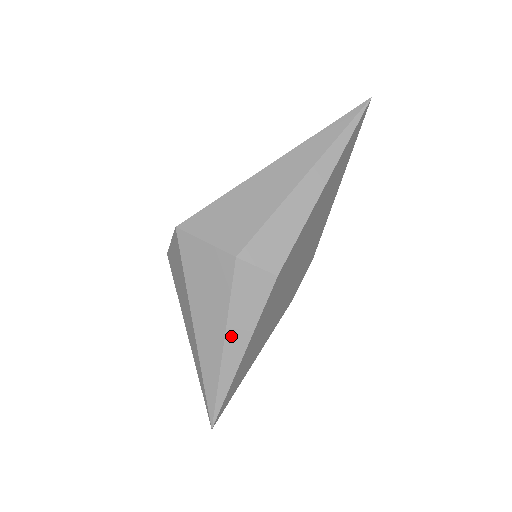
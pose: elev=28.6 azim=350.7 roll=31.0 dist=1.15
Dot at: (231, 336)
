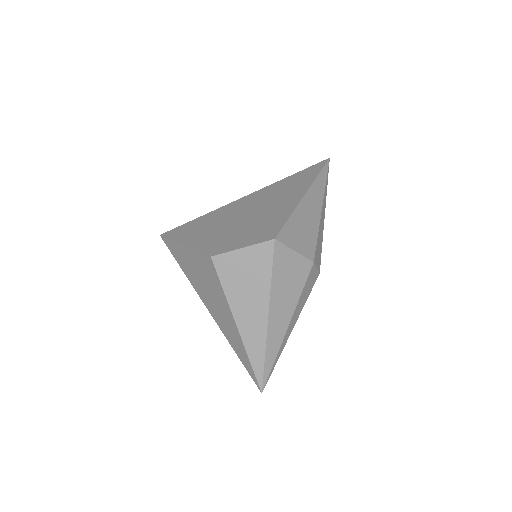
Dot at: (293, 318)
